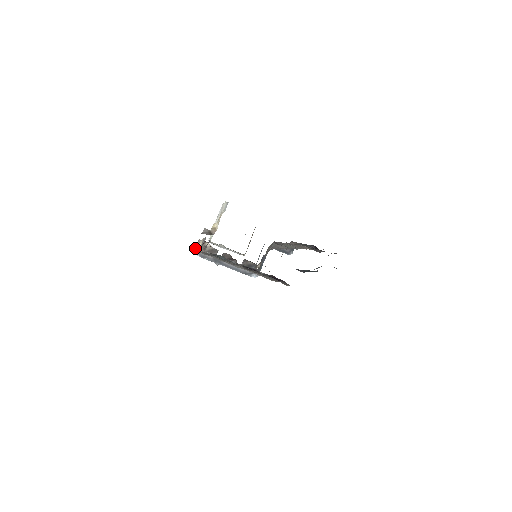
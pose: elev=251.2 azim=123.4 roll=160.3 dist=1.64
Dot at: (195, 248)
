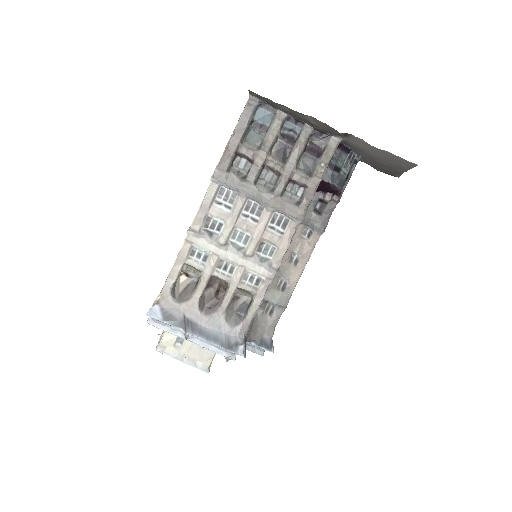
Dot at: occluded
